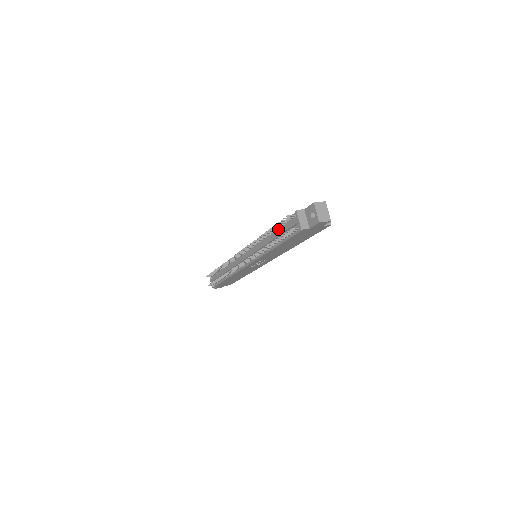
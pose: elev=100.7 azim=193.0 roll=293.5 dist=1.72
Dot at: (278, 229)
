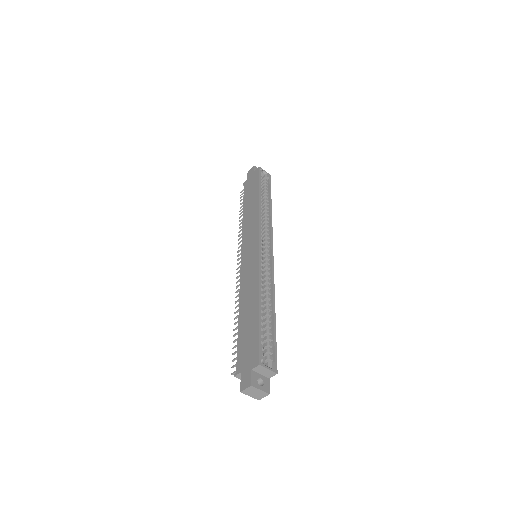
Dot at: occluded
